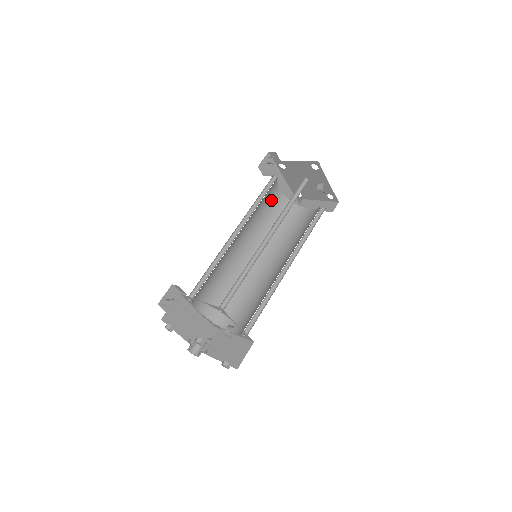
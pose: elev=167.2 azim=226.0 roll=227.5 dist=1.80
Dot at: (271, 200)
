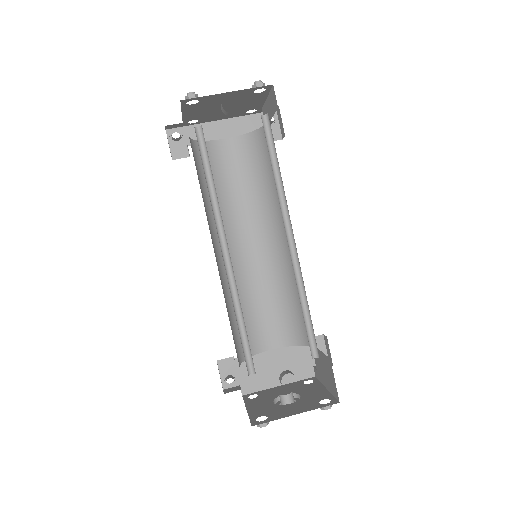
Dot at: (228, 163)
